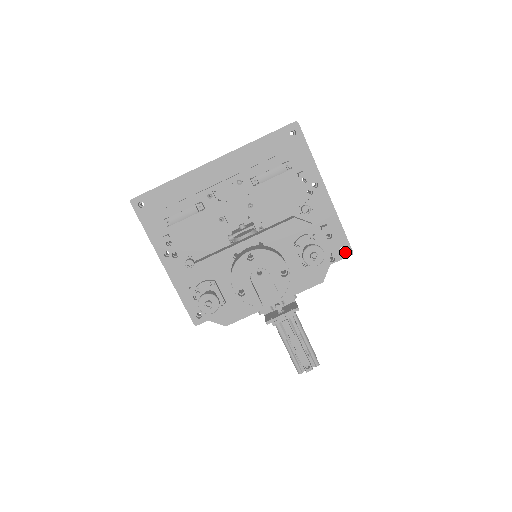
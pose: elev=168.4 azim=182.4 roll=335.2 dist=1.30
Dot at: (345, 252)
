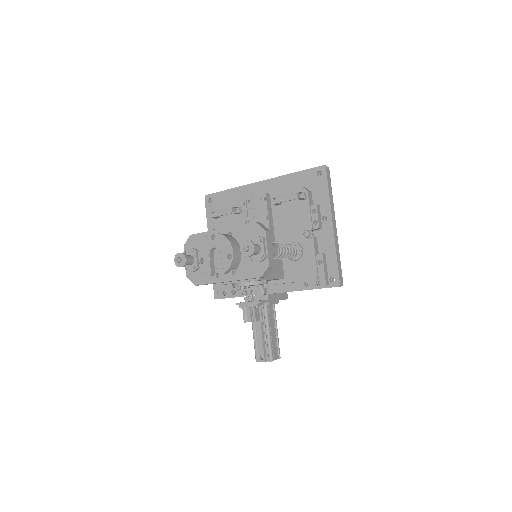
Dot at: (334, 282)
